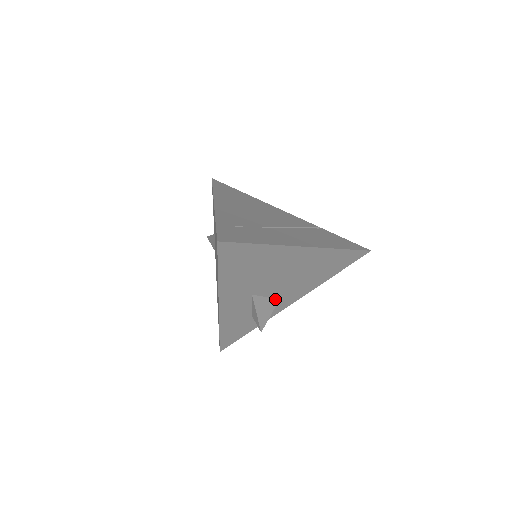
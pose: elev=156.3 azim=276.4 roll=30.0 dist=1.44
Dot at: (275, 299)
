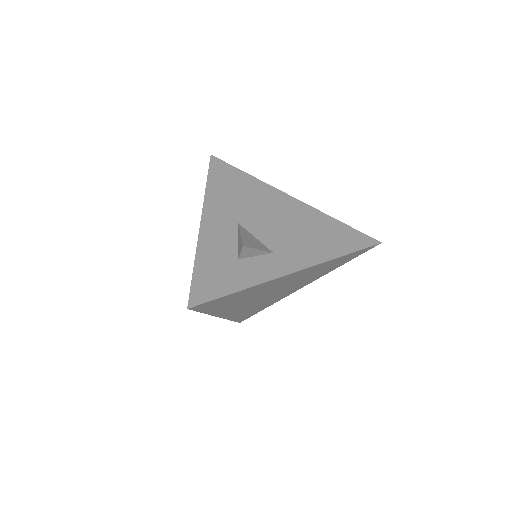
Dot at: (267, 249)
